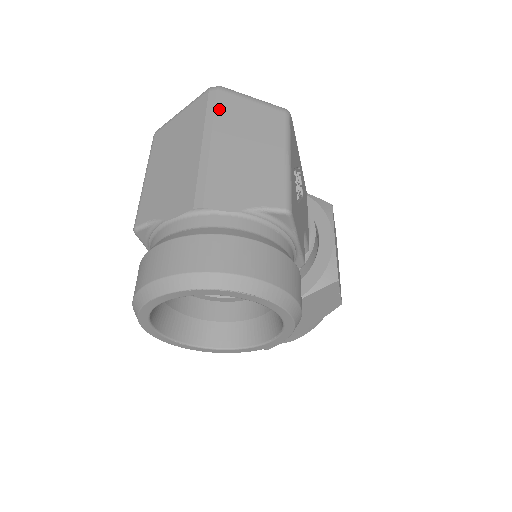
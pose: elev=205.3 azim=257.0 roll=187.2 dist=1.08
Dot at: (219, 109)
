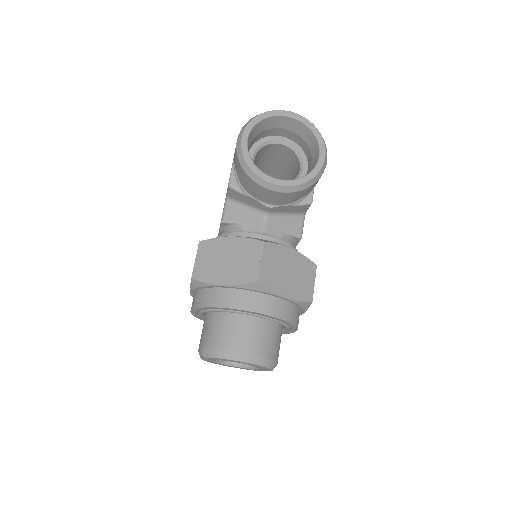
Dot at: occluded
